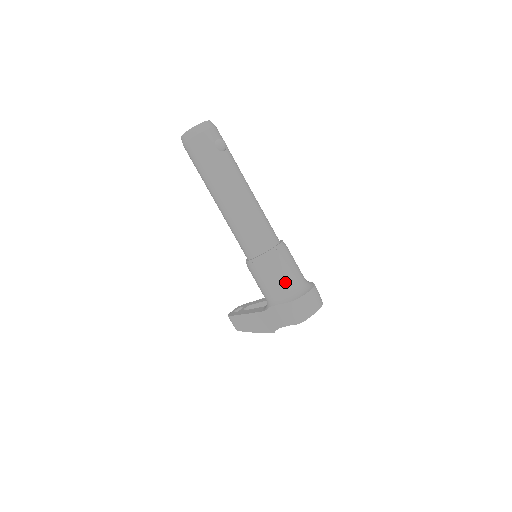
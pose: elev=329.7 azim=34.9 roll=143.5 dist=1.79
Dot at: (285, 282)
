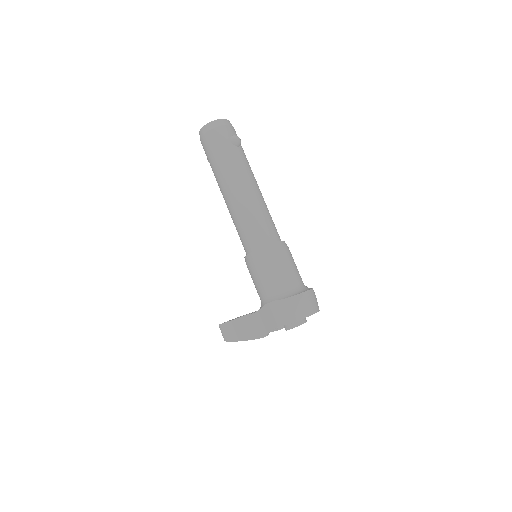
Dot at: (283, 278)
